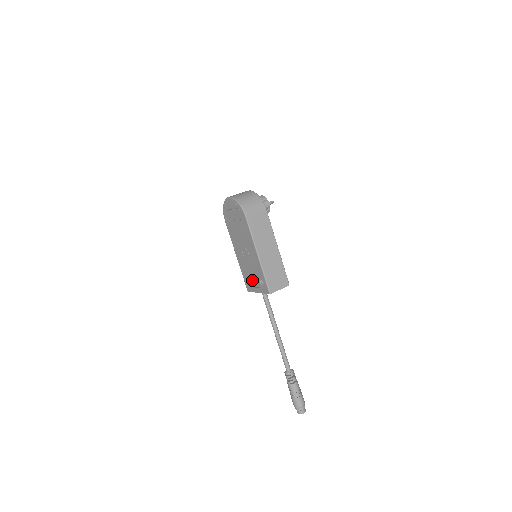
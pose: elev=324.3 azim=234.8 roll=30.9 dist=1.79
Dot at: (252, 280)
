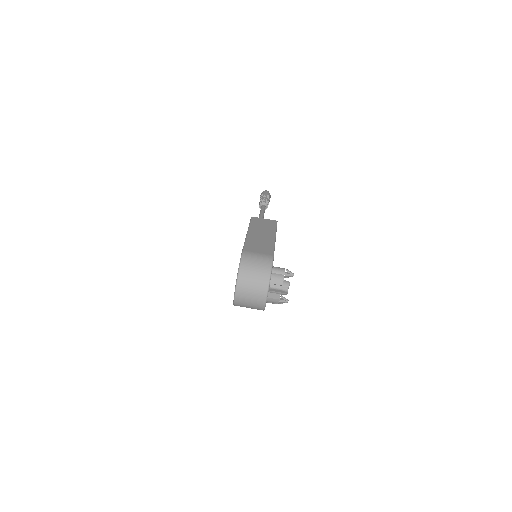
Dot at: occluded
